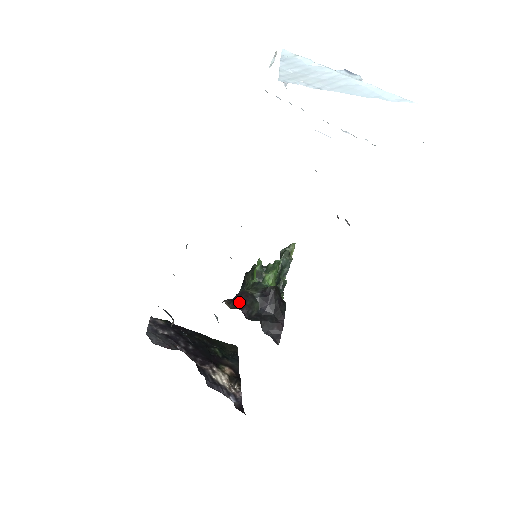
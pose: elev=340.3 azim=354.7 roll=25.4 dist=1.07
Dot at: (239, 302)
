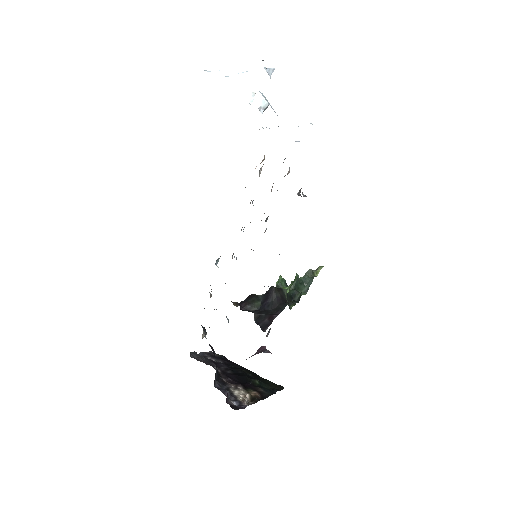
Dot at: (243, 301)
